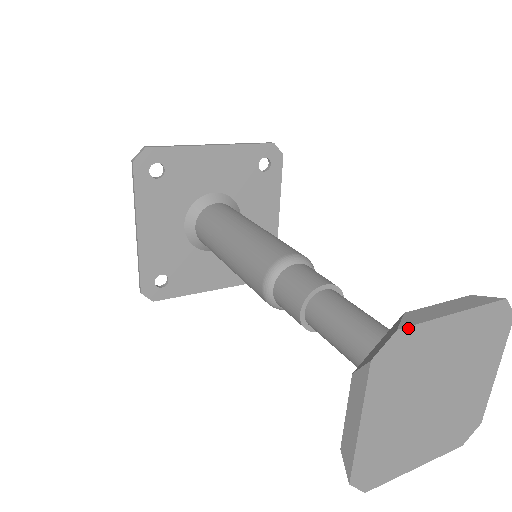
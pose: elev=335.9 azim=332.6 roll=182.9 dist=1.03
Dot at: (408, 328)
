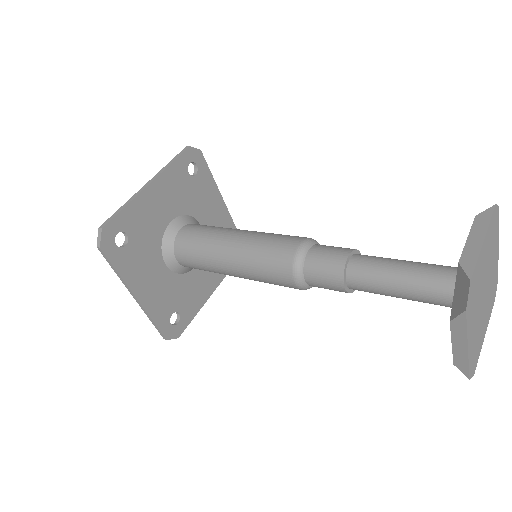
Dot at: occluded
